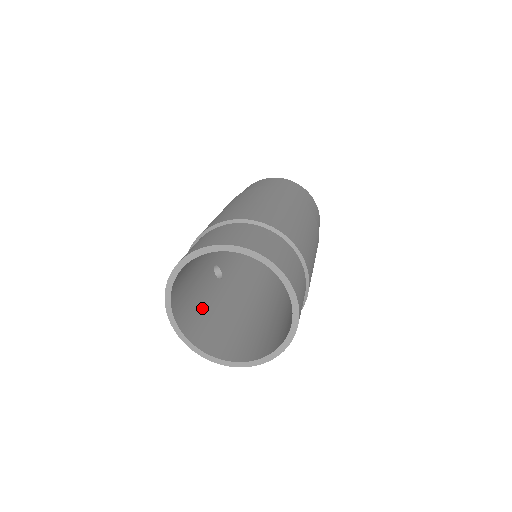
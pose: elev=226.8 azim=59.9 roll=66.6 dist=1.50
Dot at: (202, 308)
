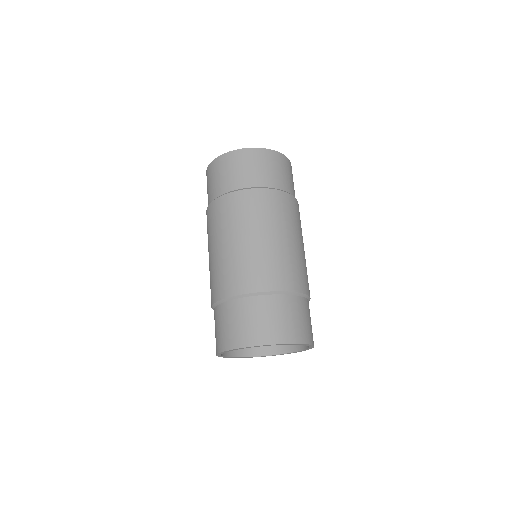
Dot at: occluded
